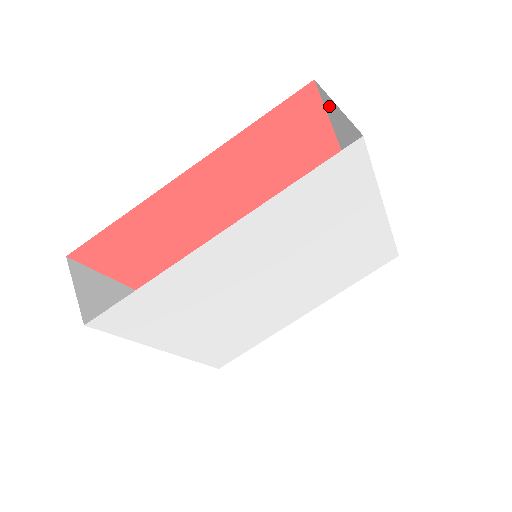
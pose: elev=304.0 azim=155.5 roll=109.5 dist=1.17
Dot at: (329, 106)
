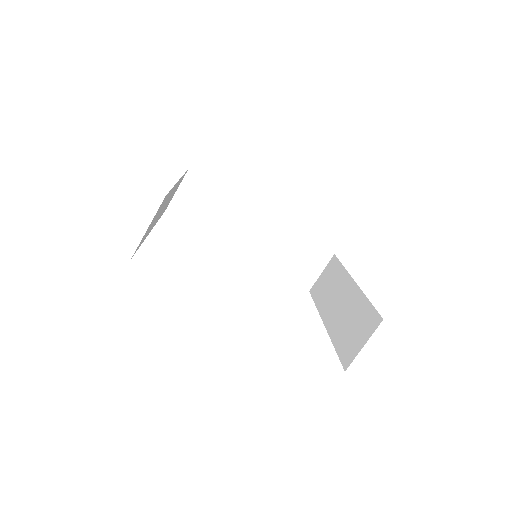
Dot at: (370, 322)
